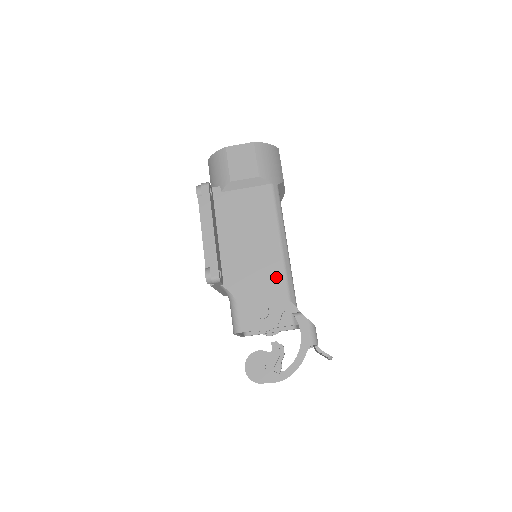
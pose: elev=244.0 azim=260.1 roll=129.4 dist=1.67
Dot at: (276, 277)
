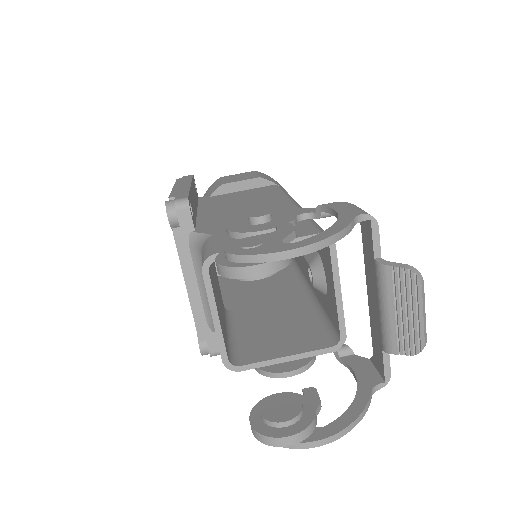
Dot at: occluded
